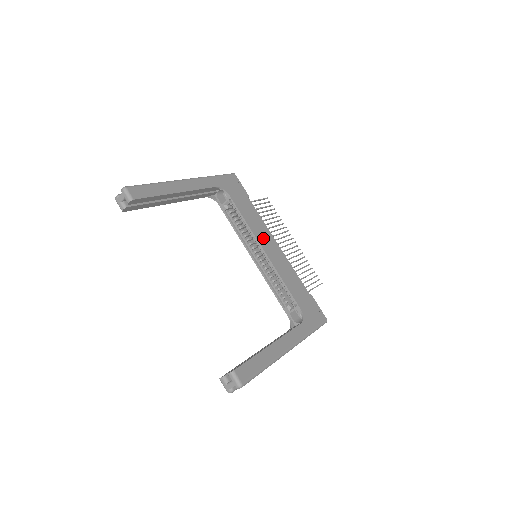
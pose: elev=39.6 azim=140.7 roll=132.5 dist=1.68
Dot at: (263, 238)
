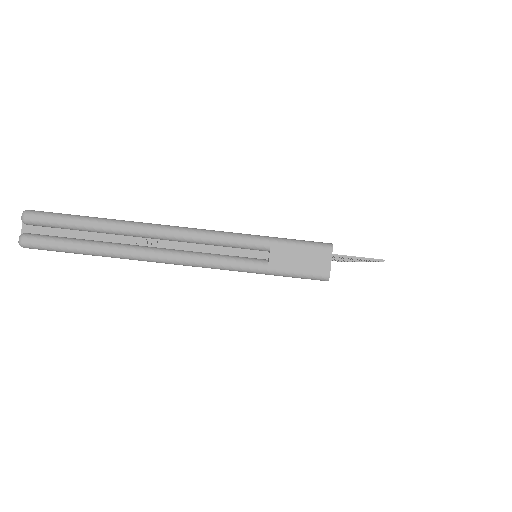
Dot at: occluded
